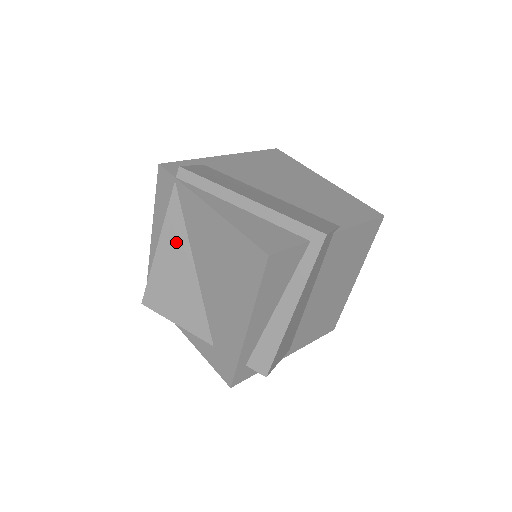
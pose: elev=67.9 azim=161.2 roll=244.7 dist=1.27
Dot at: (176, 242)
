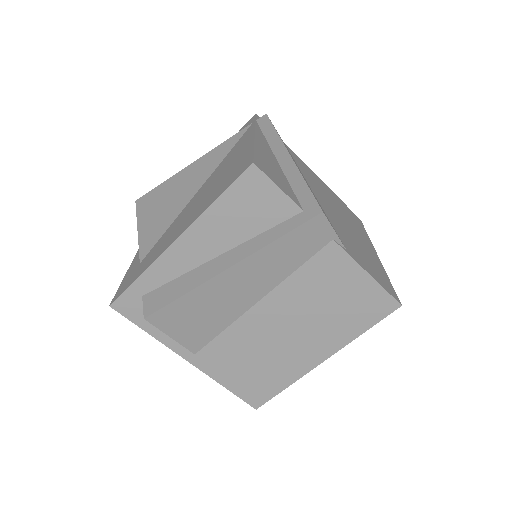
Dot at: (207, 166)
